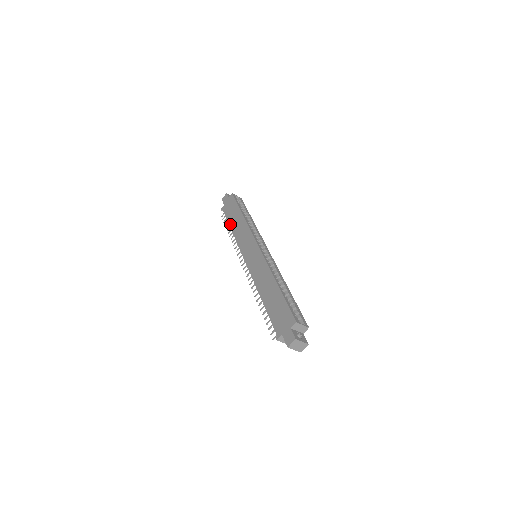
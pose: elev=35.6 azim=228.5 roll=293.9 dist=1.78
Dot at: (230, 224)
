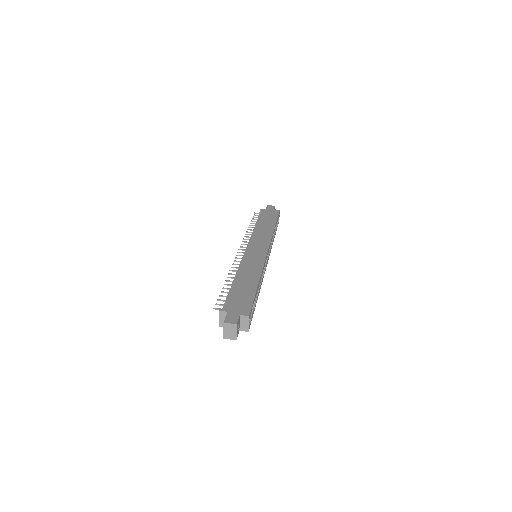
Dot at: (258, 222)
